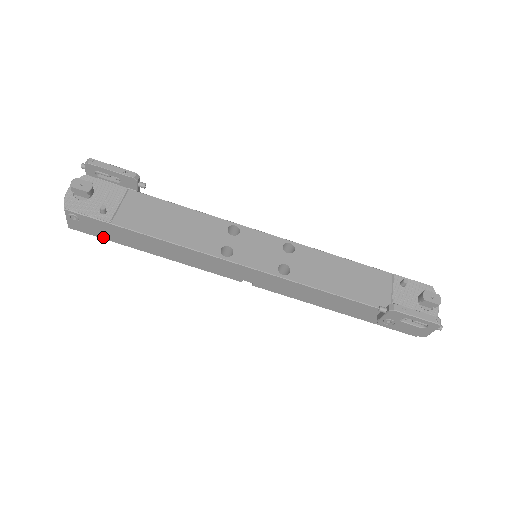
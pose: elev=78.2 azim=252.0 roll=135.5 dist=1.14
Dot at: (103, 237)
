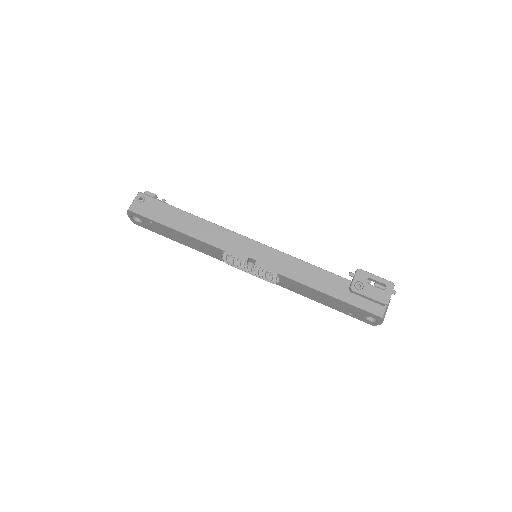
Dot at: (152, 218)
